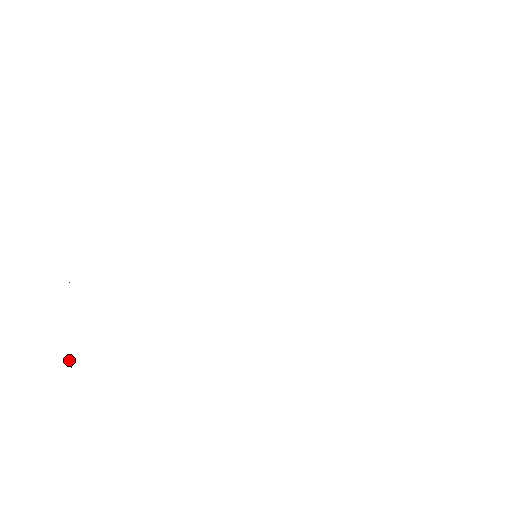
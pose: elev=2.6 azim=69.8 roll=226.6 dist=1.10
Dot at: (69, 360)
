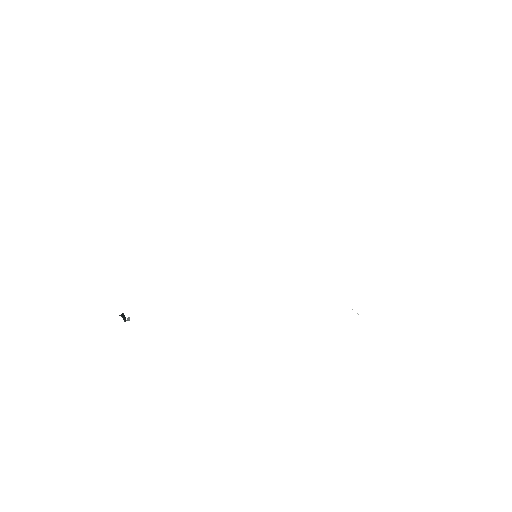
Dot at: occluded
